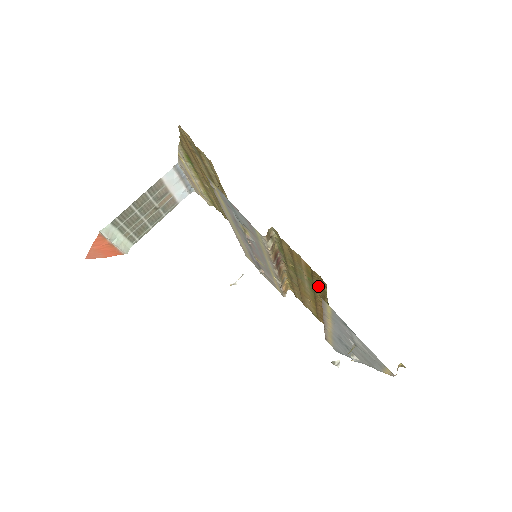
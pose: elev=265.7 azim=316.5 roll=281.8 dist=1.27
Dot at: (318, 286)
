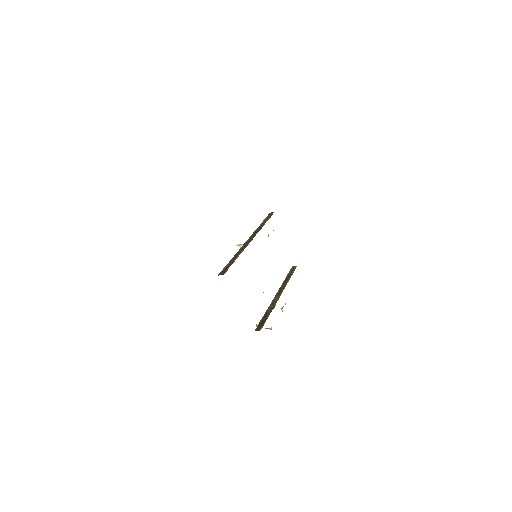
Dot at: occluded
